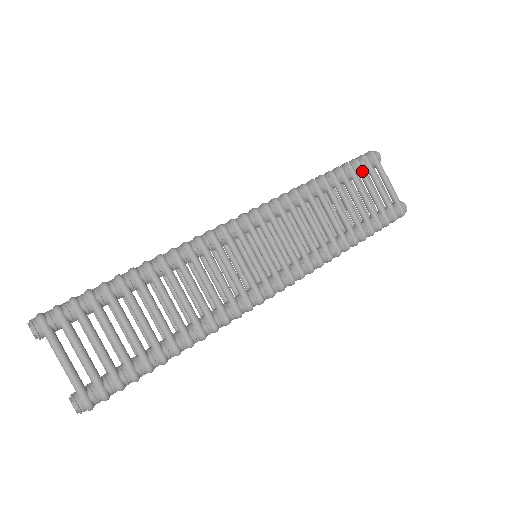
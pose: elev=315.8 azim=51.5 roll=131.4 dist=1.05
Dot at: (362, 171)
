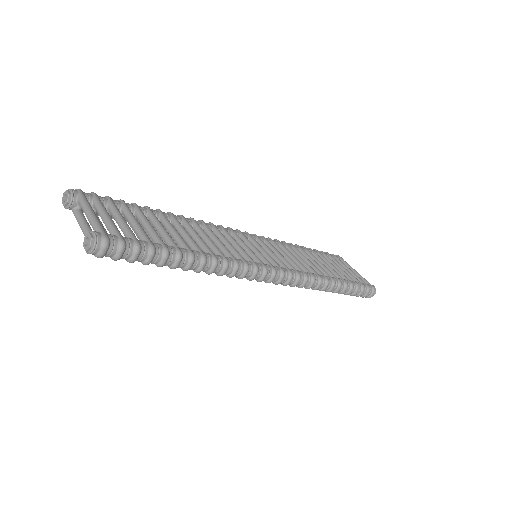
Dot at: (331, 257)
